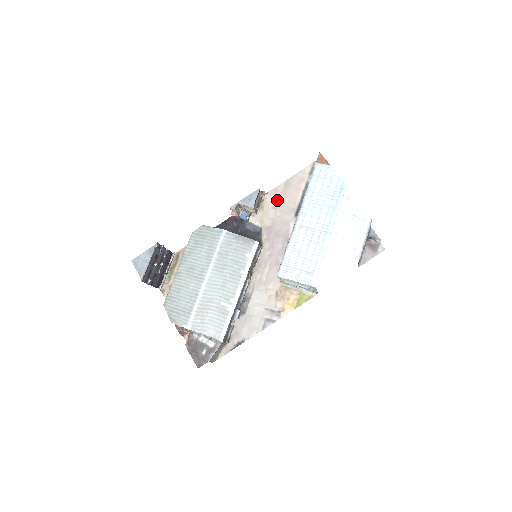
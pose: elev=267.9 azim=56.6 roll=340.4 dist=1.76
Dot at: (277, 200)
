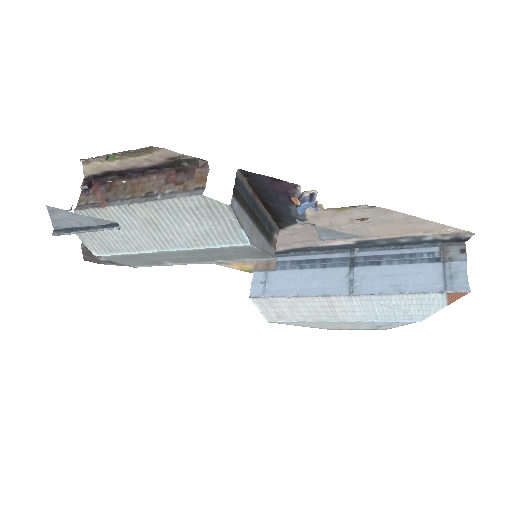
Dot at: (369, 220)
